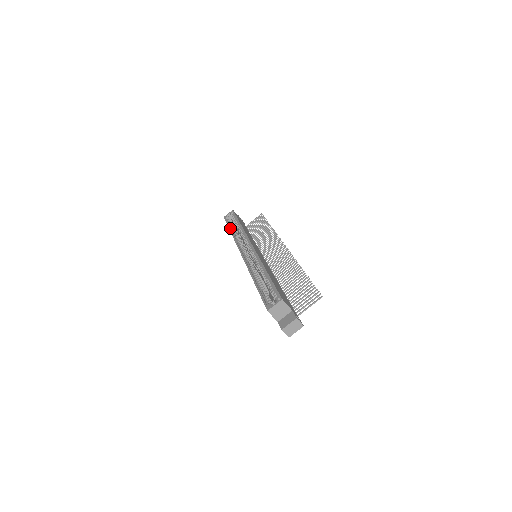
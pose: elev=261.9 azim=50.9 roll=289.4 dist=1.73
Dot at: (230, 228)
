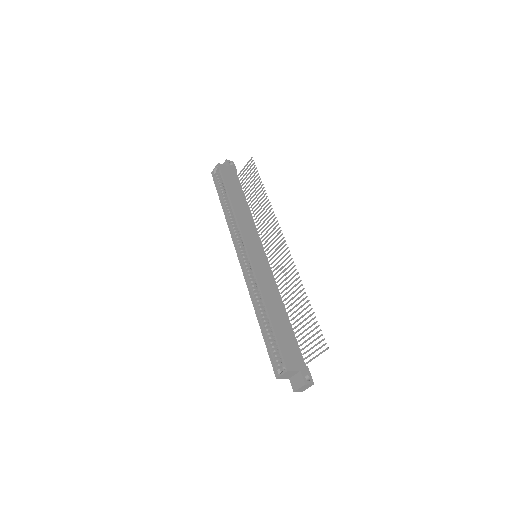
Dot at: (221, 202)
